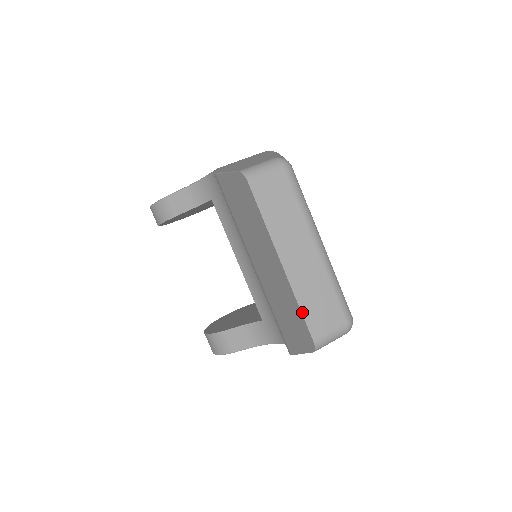
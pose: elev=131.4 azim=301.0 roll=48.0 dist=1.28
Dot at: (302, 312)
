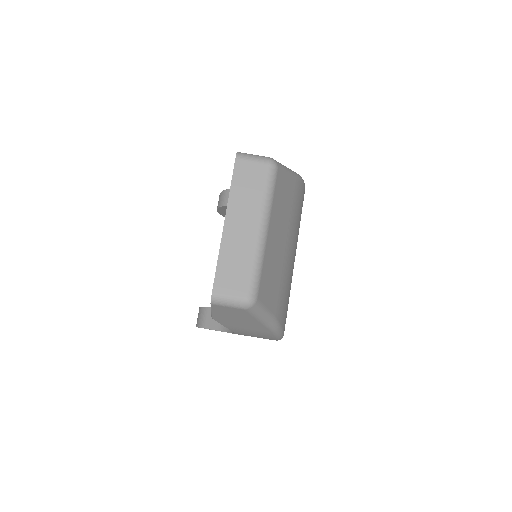
Dot at: (217, 266)
